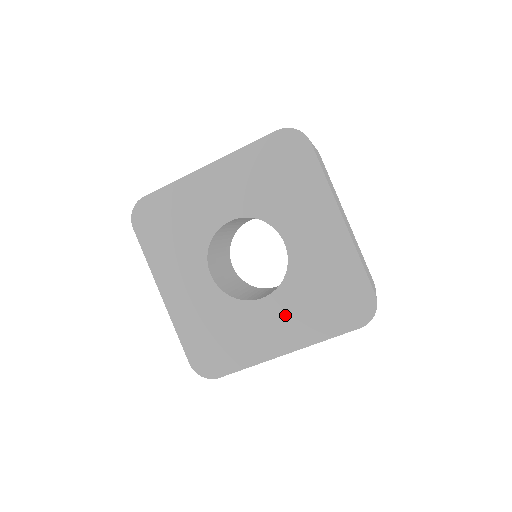
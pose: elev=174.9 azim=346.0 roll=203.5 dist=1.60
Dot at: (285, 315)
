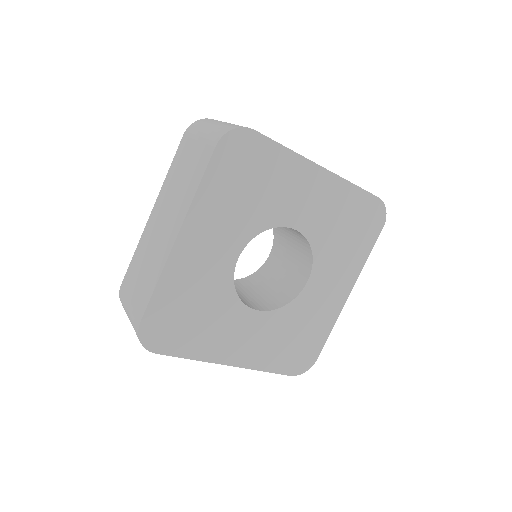
Dot at: (331, 274)
